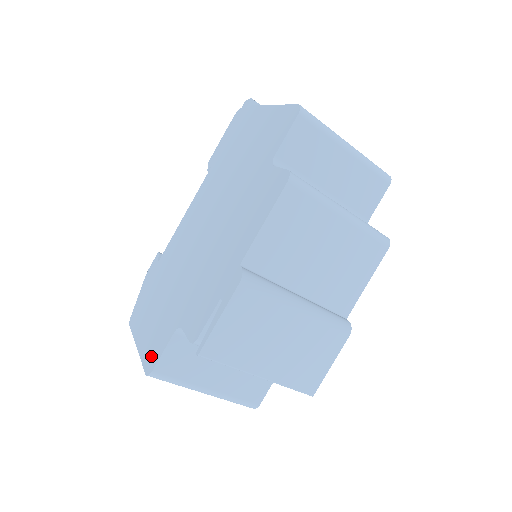
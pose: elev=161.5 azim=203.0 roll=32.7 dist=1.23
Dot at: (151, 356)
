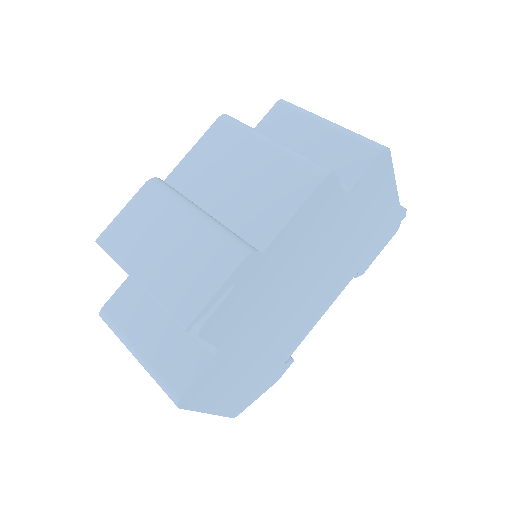
Dot at: occluded
